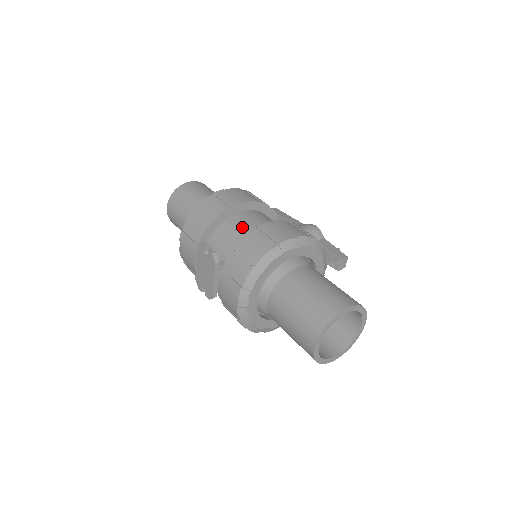
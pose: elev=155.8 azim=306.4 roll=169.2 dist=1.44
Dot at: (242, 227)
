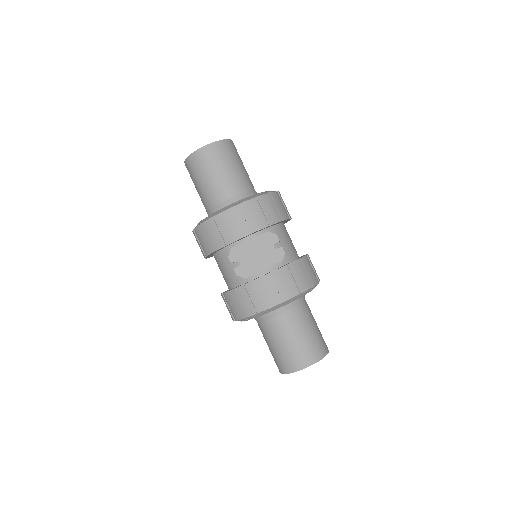
Dot at: (290, 241)
